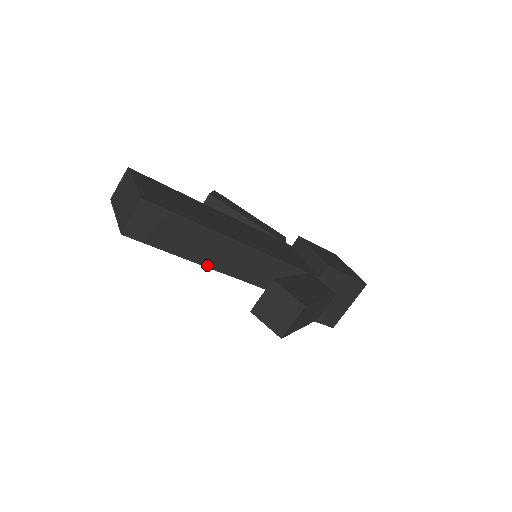
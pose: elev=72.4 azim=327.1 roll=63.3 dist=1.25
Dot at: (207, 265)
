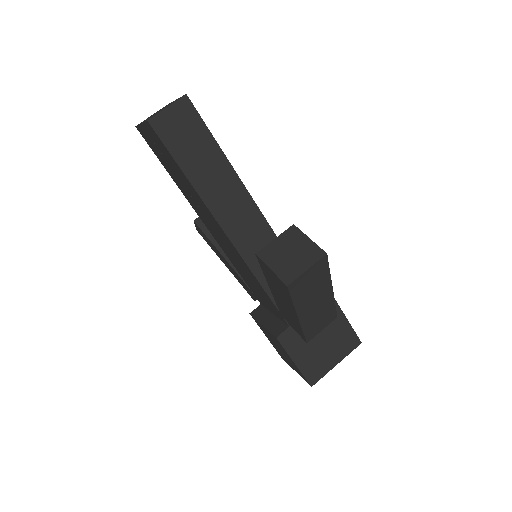
Dot at: (214, 213)
